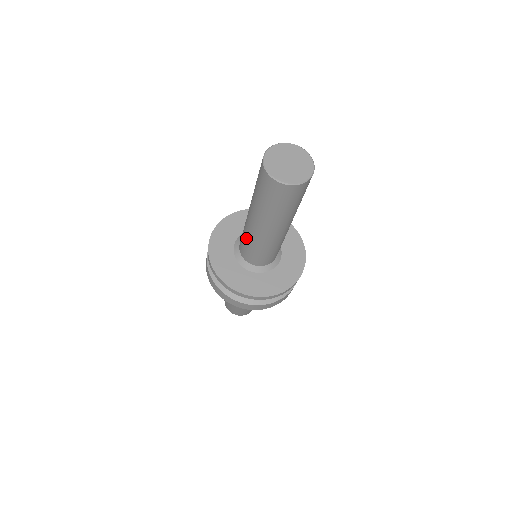
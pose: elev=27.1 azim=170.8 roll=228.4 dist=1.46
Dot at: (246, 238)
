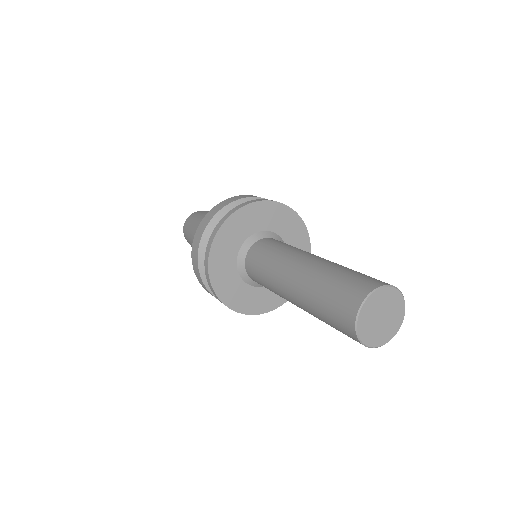
Dot at: (267, 284)
